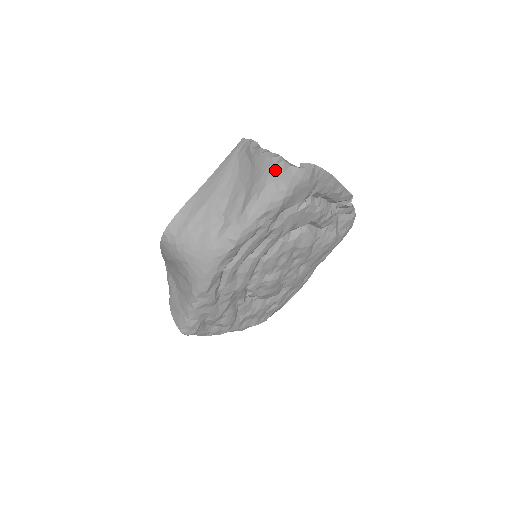
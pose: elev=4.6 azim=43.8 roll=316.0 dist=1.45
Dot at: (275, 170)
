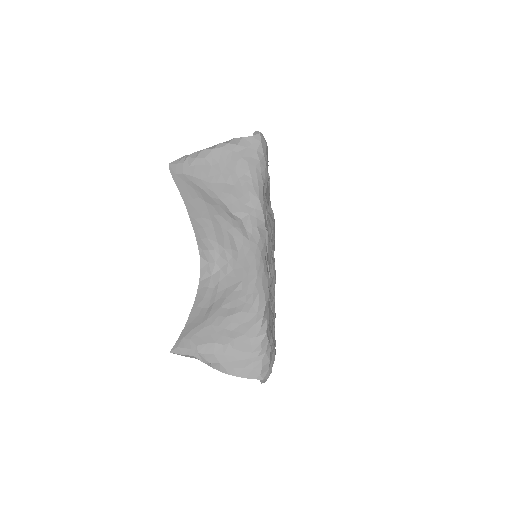
Dot at: (243, 148)
